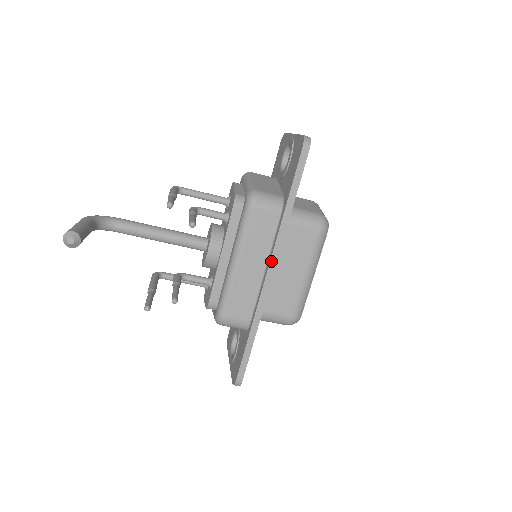
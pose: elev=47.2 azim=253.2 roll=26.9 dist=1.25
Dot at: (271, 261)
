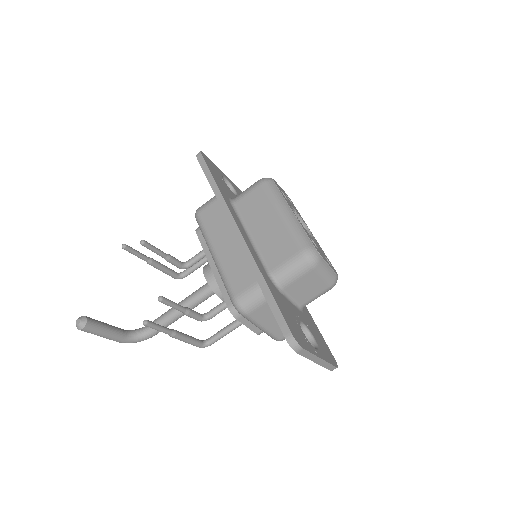
Dot at: (230, 224)
